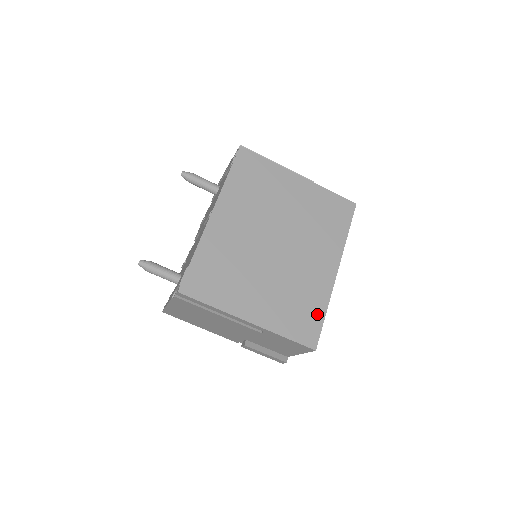
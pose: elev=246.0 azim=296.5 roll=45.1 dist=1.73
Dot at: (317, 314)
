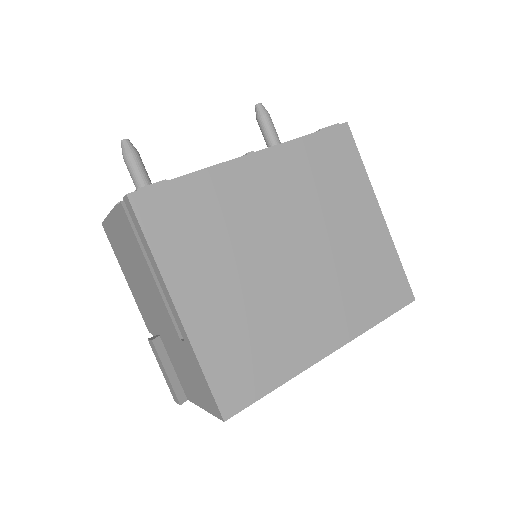
Dot at: (266, 379)
